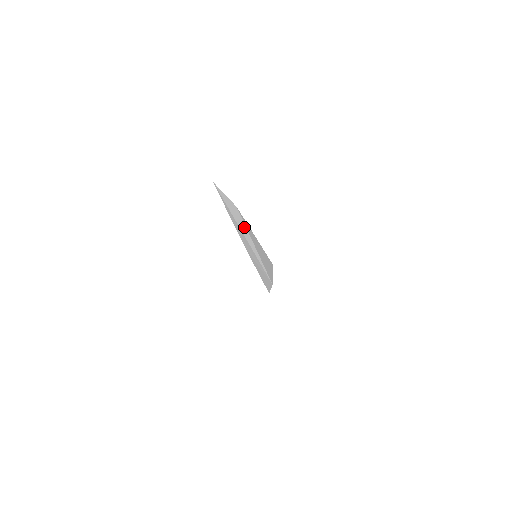
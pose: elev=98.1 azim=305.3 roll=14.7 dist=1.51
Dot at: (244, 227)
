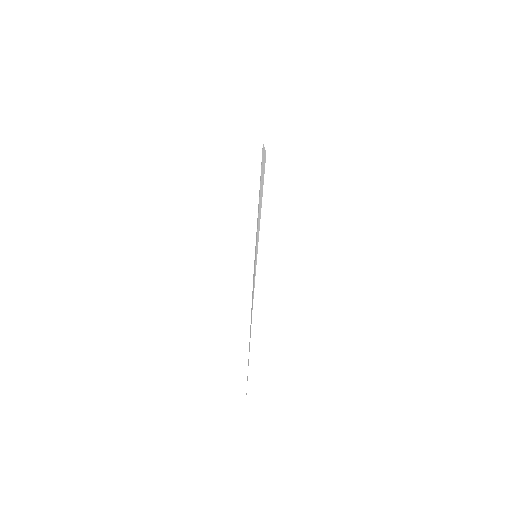
Dot at: (262, 192)
